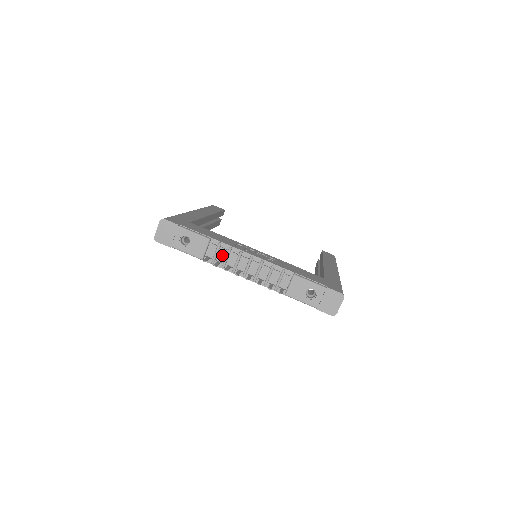
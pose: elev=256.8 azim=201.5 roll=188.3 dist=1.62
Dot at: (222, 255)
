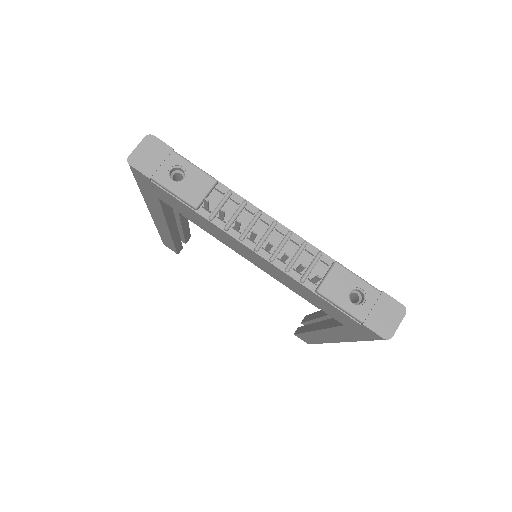
Dot at: (229, 210)
